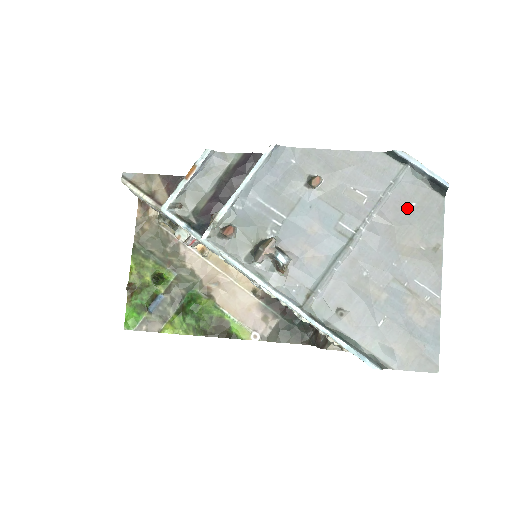
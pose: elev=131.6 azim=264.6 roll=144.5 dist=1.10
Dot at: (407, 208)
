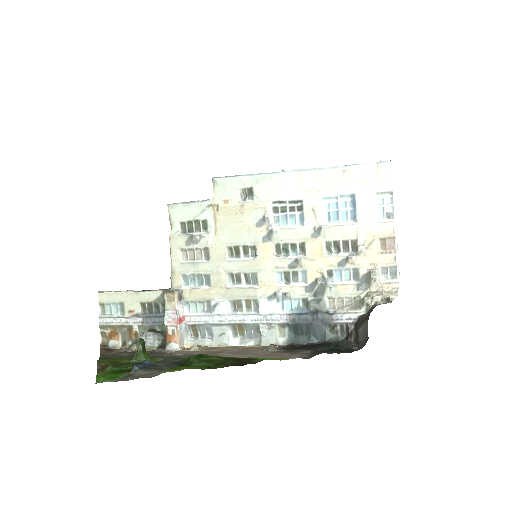
Dot at: occluded
